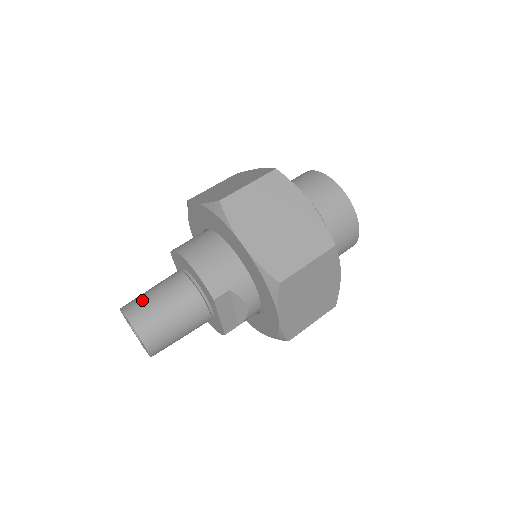
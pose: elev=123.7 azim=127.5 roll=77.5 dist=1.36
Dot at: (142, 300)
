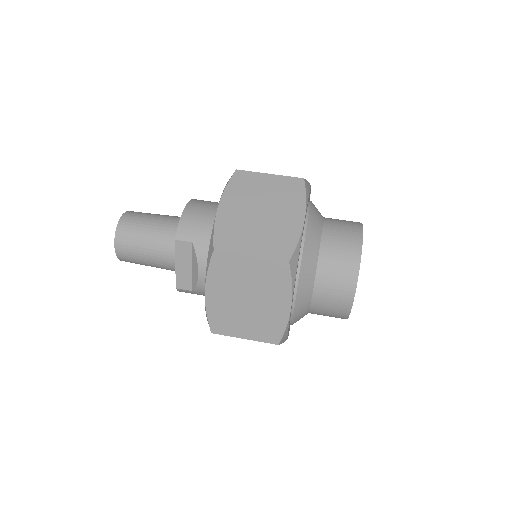
Dot at: (144, 213)
